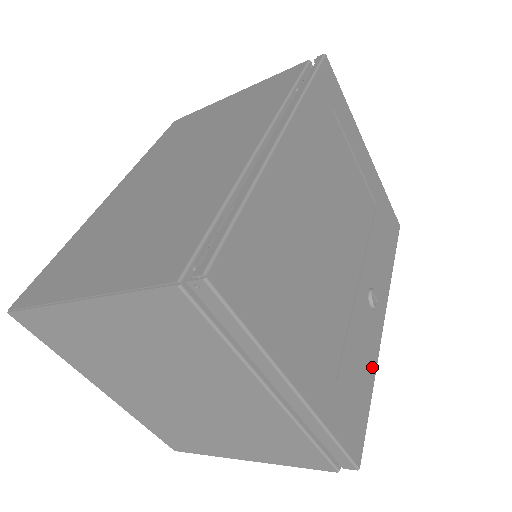
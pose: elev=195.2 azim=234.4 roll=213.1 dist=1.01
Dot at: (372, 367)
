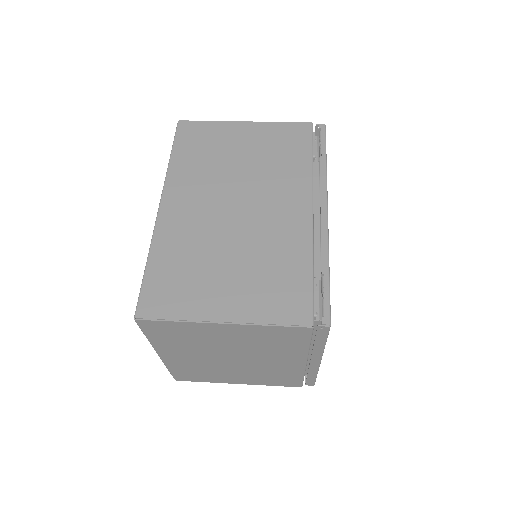
Dot at: occluded
